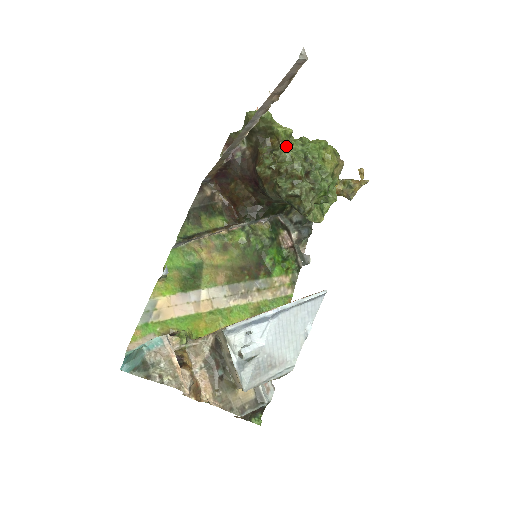
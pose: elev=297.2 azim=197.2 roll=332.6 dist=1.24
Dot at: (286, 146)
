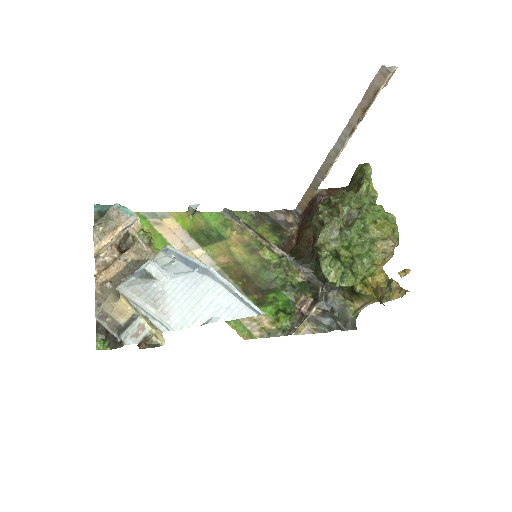
Dot at: occluded
